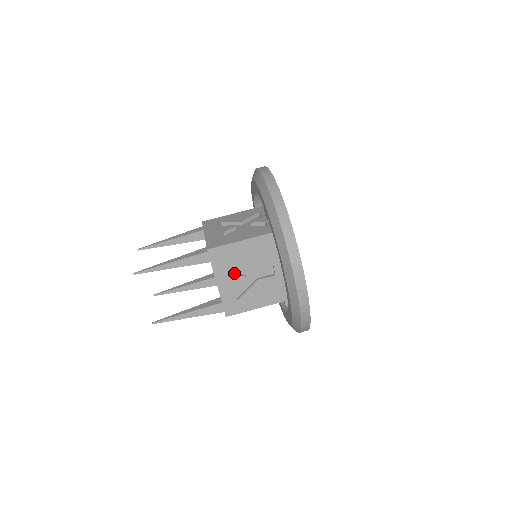
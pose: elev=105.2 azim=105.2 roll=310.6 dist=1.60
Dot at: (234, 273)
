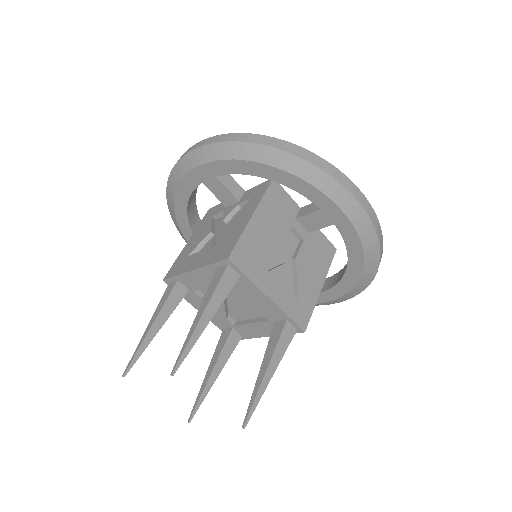
Dot at: (271, 269)
